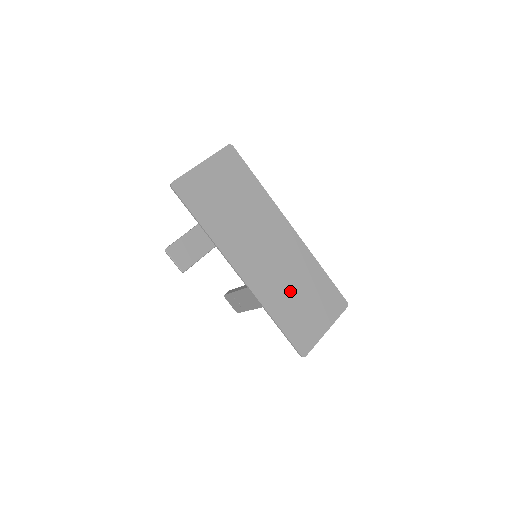
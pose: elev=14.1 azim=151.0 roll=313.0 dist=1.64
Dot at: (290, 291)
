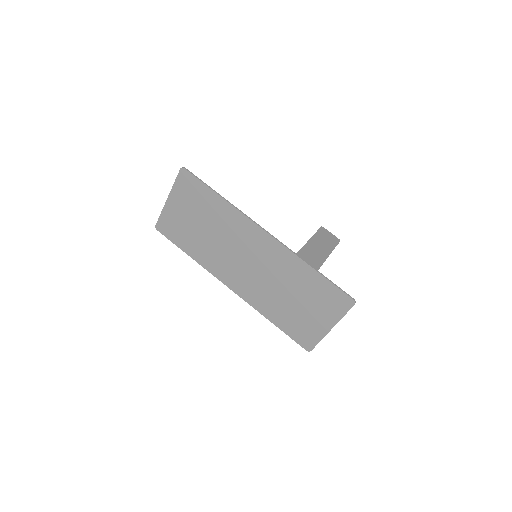
Dot at: (281, 296)
